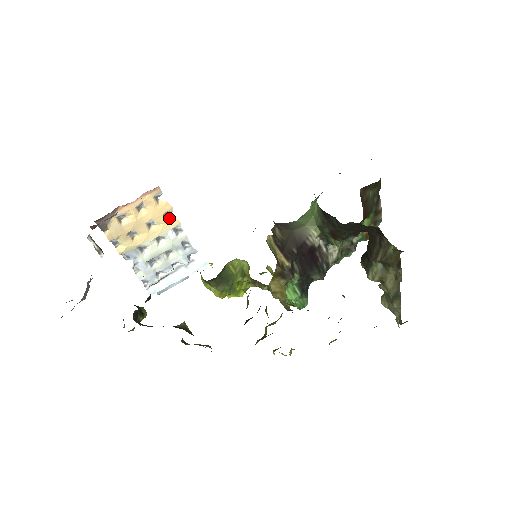
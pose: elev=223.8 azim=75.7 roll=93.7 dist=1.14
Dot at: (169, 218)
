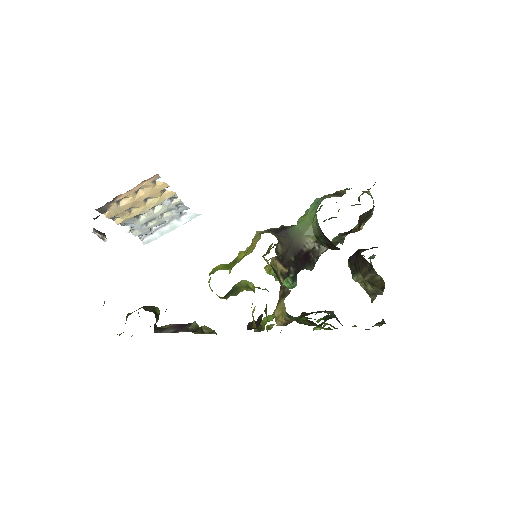
Dot at: (165, 191)
